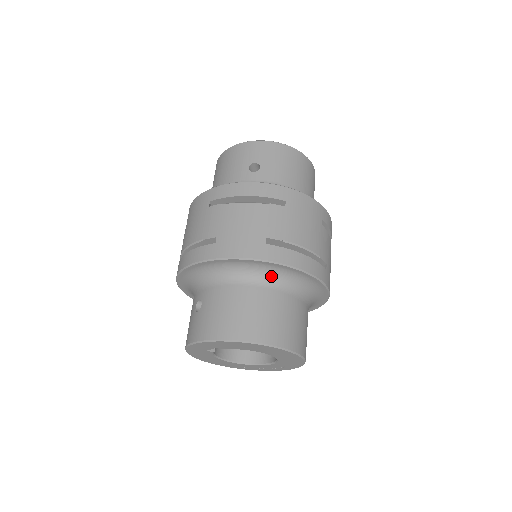
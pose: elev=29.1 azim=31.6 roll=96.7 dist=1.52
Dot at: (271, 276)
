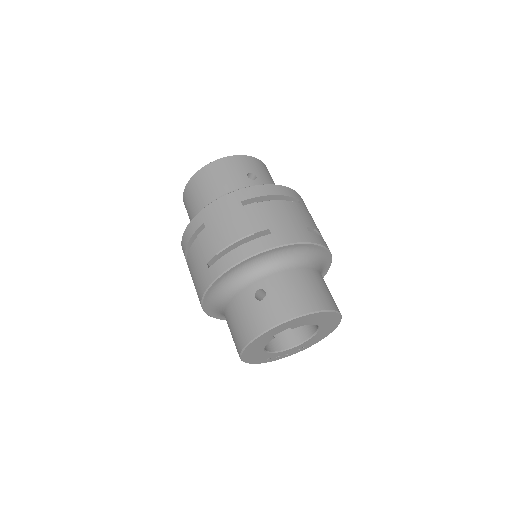
Dot at: (312, 259)
